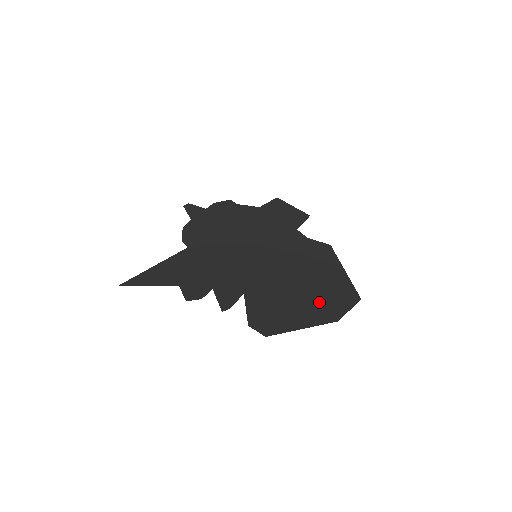
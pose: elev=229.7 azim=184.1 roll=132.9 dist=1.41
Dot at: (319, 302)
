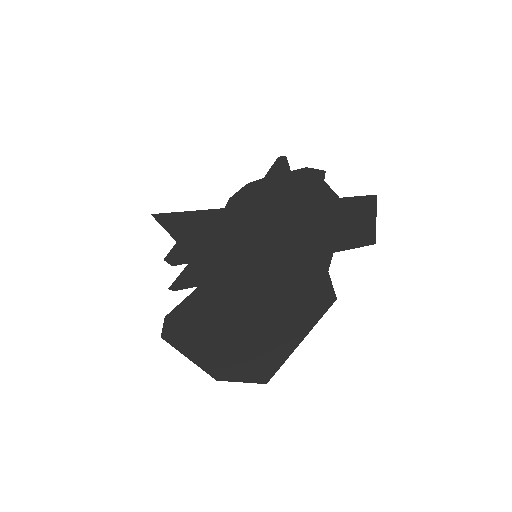
Dot at: (232, 348)
